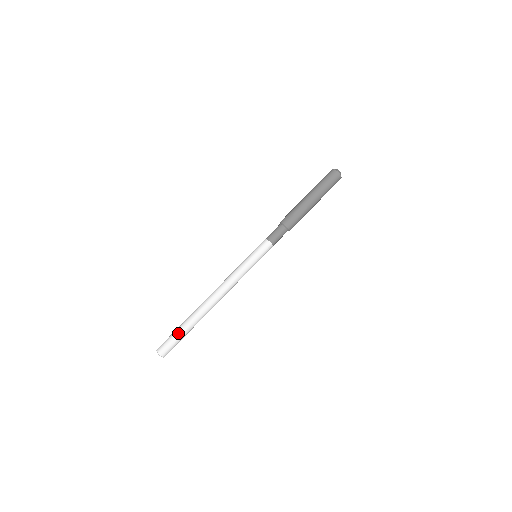
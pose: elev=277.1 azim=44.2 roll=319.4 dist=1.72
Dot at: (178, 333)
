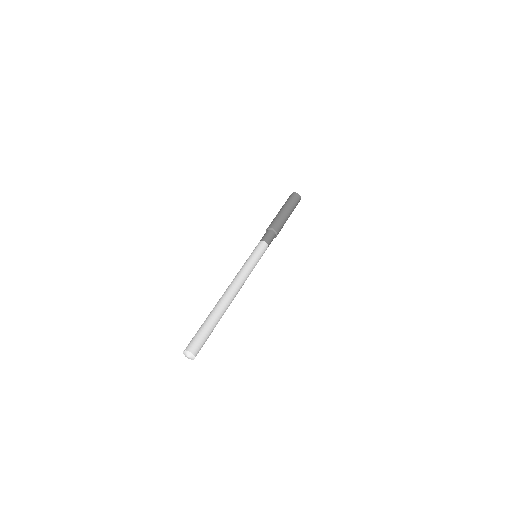
Dot at: (199, 328)
